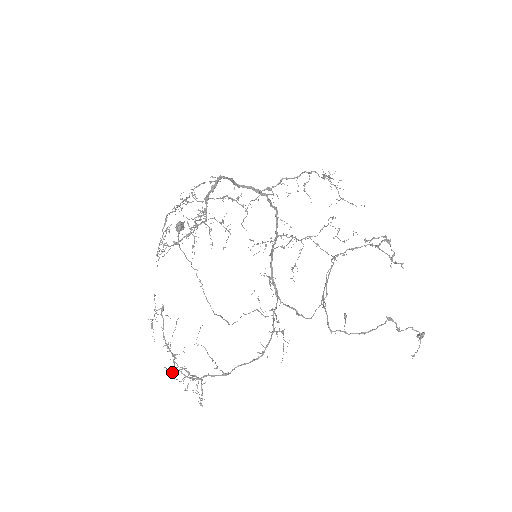
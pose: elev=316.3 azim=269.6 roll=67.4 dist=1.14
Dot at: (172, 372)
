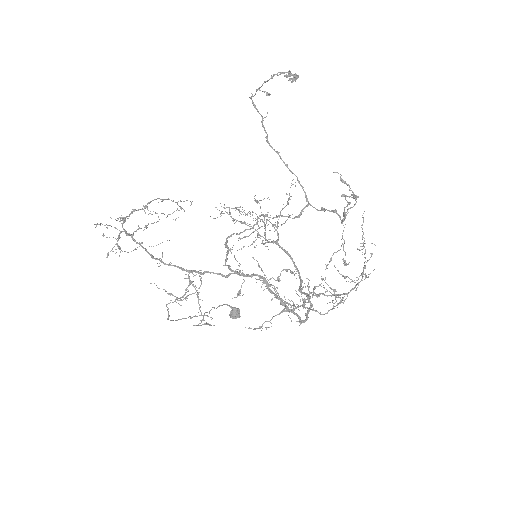
Dot at: occluded
